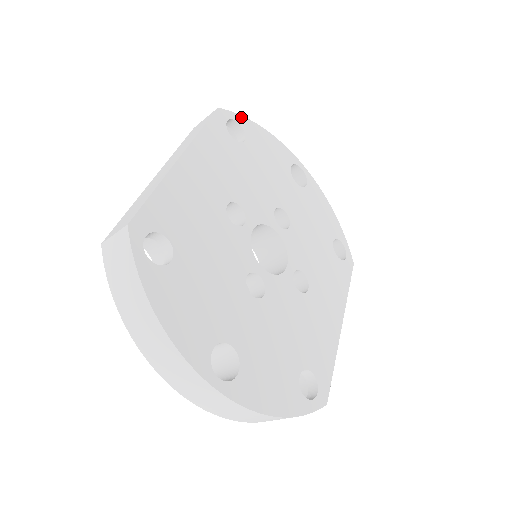
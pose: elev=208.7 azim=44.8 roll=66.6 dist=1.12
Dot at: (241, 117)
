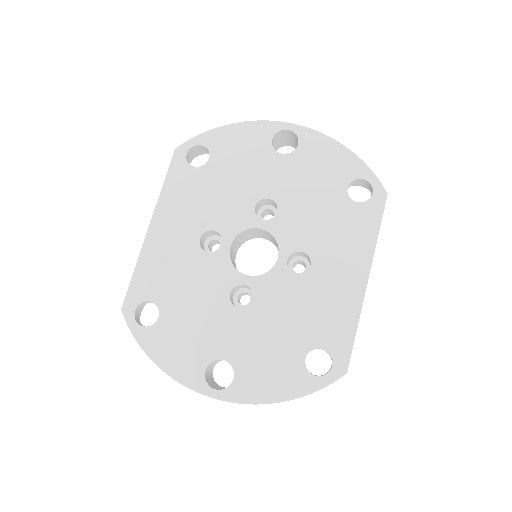
Dot at: (201, 136)
